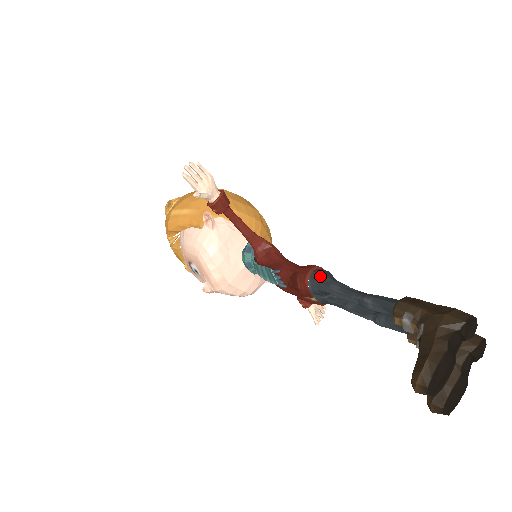
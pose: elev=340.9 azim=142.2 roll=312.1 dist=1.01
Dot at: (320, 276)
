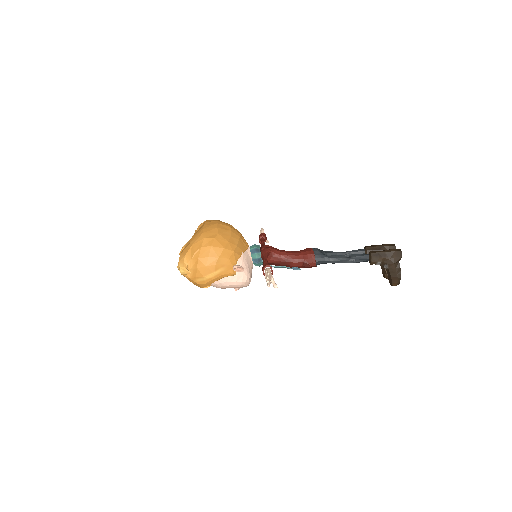
Dot at: (322, 259)
